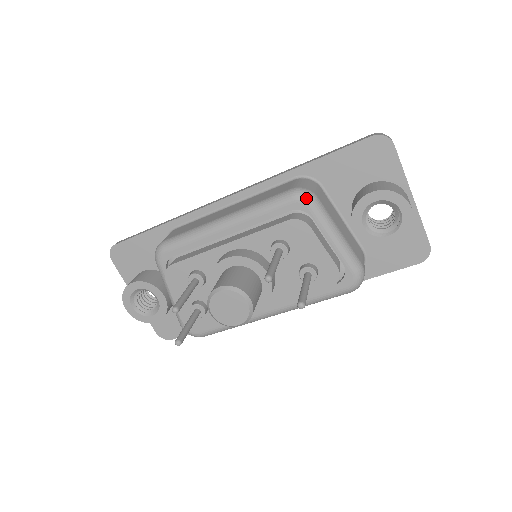
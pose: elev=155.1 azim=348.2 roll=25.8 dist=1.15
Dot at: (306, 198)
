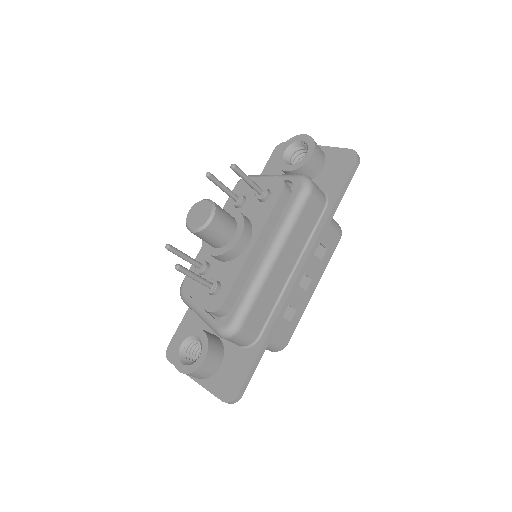
Dot at: occluded
